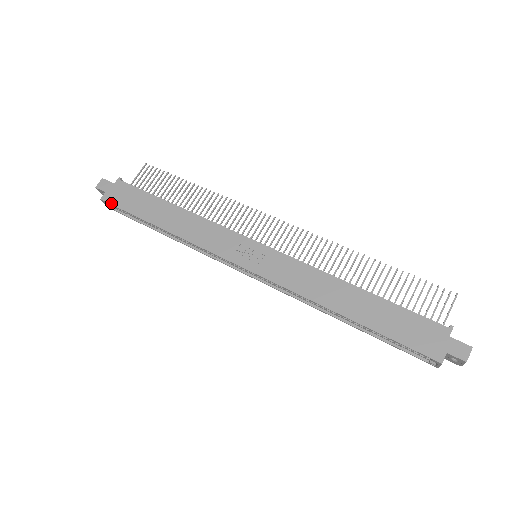
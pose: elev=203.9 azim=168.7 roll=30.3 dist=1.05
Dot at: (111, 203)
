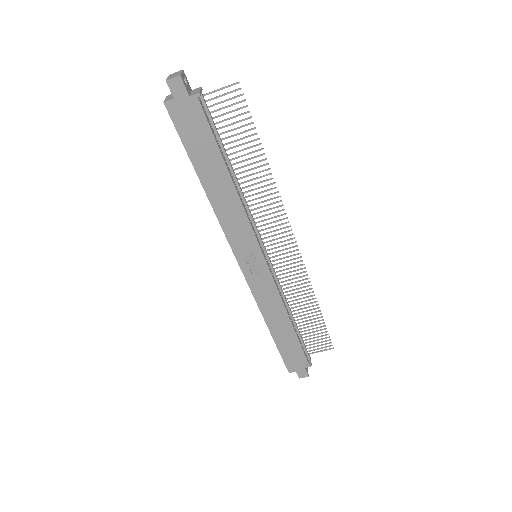
Dot at: (173, 119)
